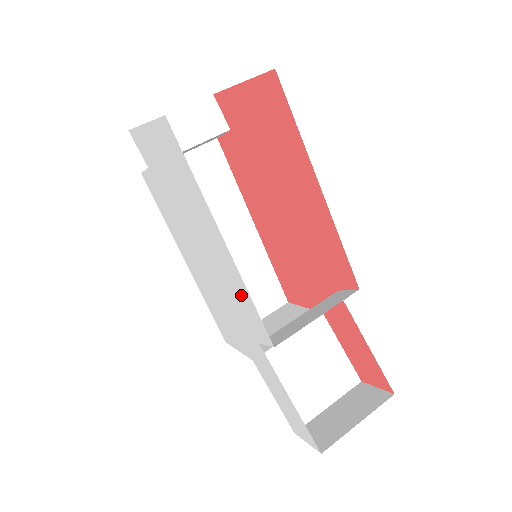
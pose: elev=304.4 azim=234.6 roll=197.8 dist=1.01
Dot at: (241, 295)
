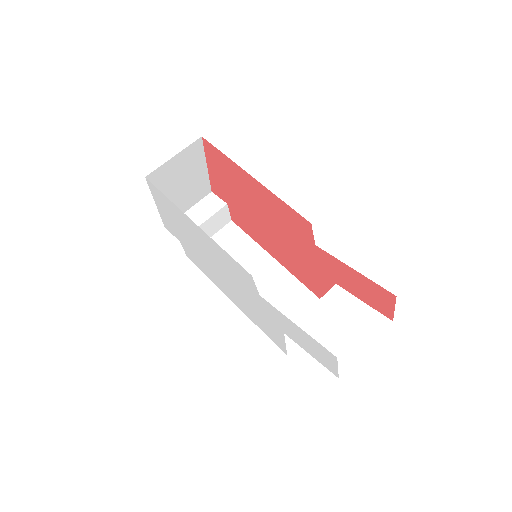
Dot at: (226, 259)
